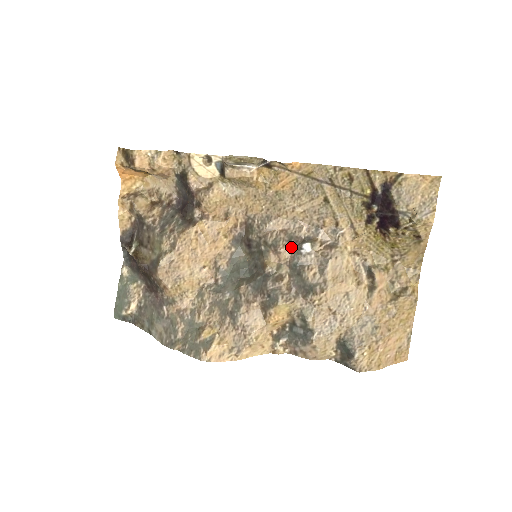
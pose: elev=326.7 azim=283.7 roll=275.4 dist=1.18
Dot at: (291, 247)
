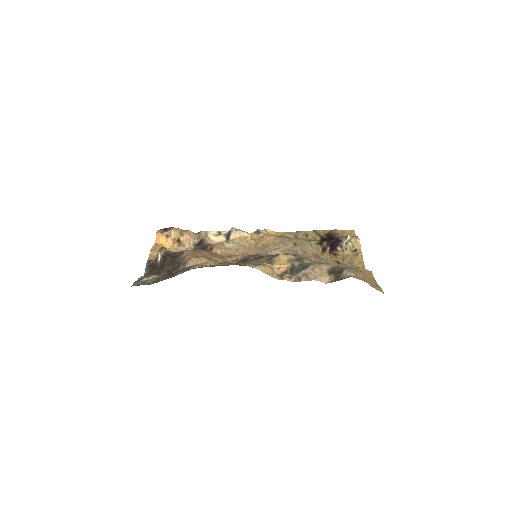
Dot at: occluded
